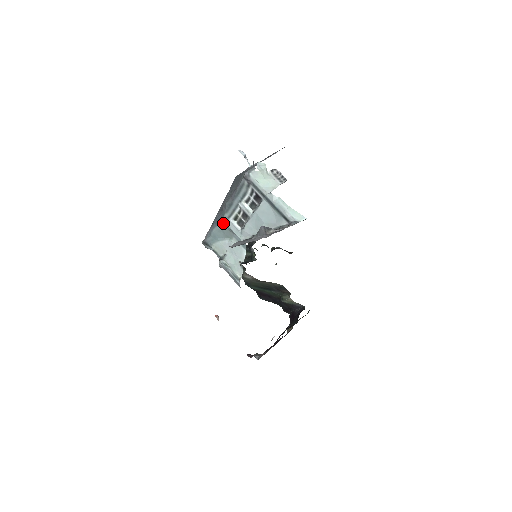
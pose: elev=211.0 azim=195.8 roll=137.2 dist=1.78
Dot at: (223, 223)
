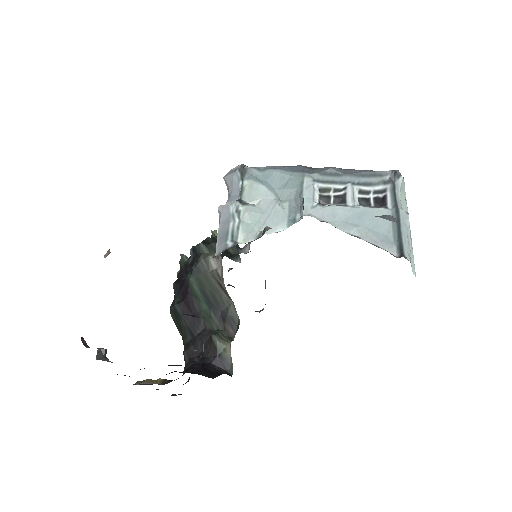
Dot at: (301, 177)
